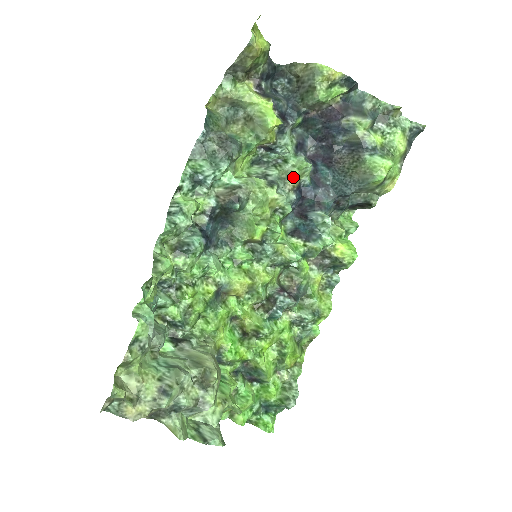
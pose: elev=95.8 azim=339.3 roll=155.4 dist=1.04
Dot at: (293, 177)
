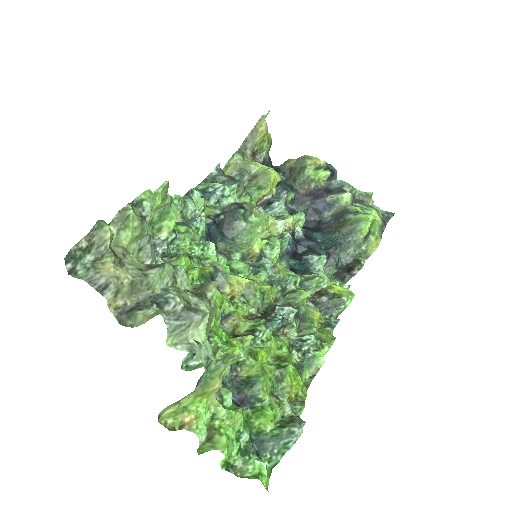
Dot at: (289, 218)
